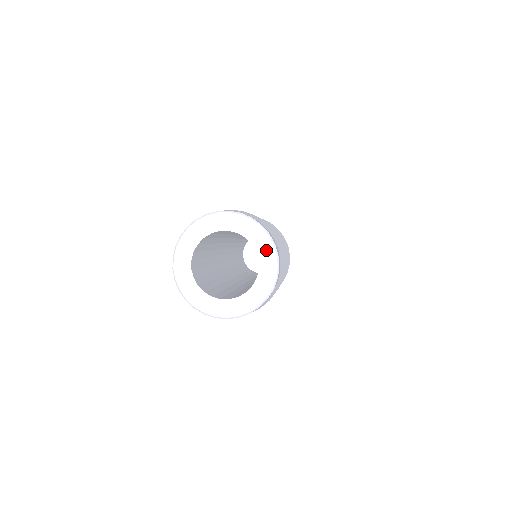
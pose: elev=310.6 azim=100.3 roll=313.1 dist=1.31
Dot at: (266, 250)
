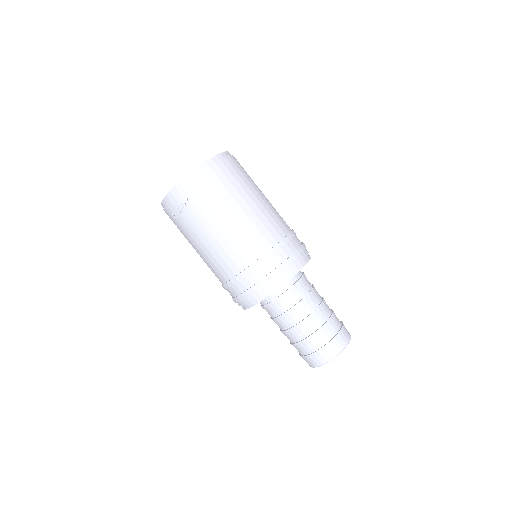
Dot at: occluded
